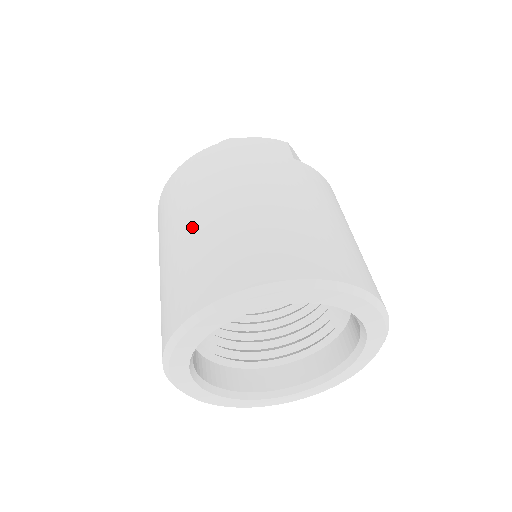
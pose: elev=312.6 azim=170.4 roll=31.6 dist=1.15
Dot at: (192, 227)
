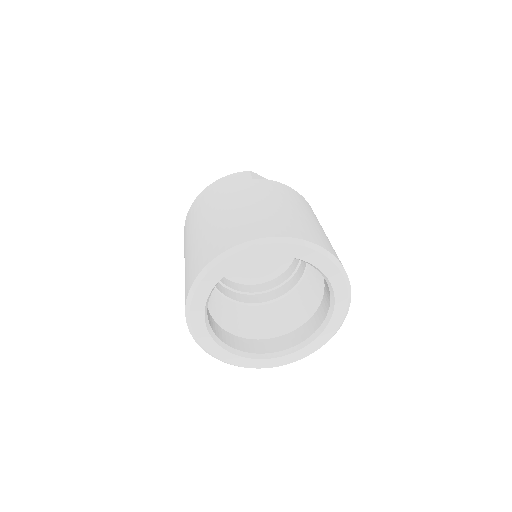
Dot at: (190, 244)
